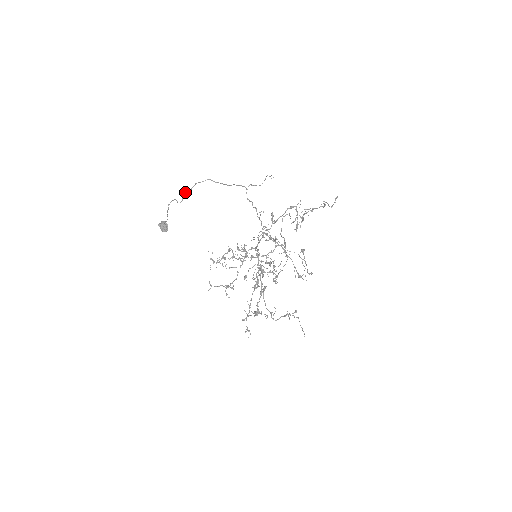
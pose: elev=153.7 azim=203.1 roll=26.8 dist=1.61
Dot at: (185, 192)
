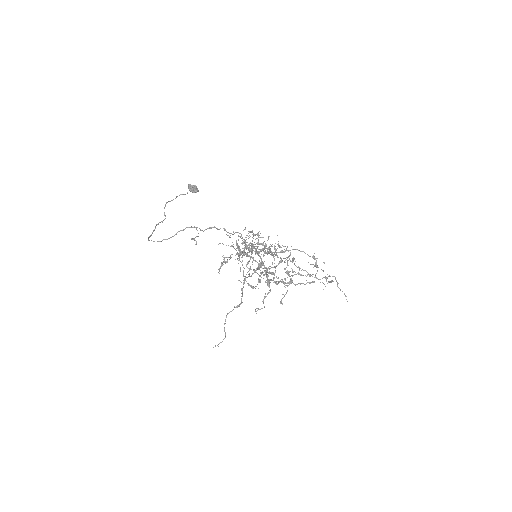
Dot at: occluded
